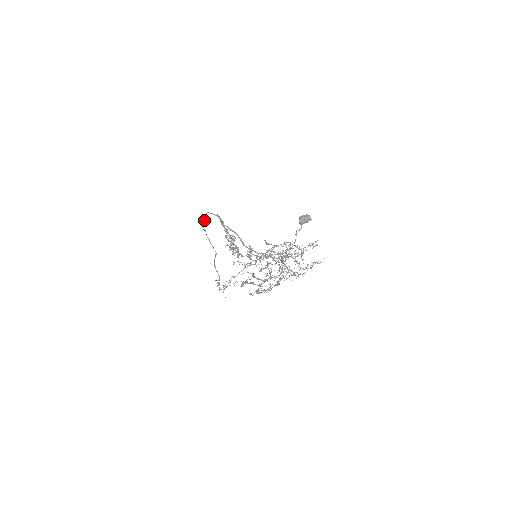
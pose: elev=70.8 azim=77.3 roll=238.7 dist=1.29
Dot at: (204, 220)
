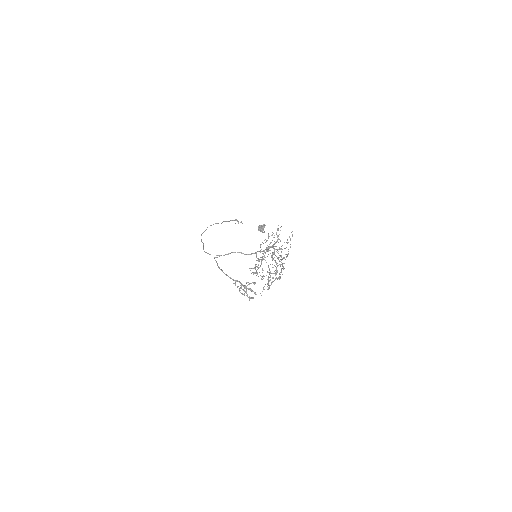
Dot at: (203, 243)
